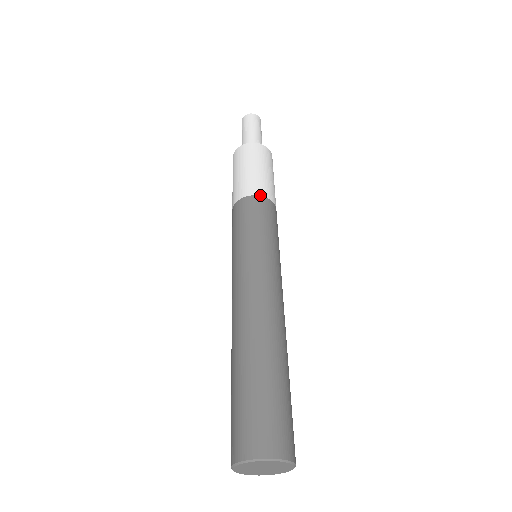
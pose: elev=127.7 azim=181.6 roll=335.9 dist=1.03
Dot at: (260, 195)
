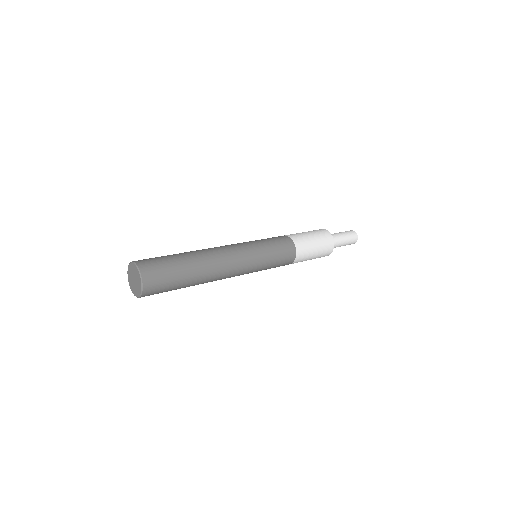
Dot at: (286, 235)
